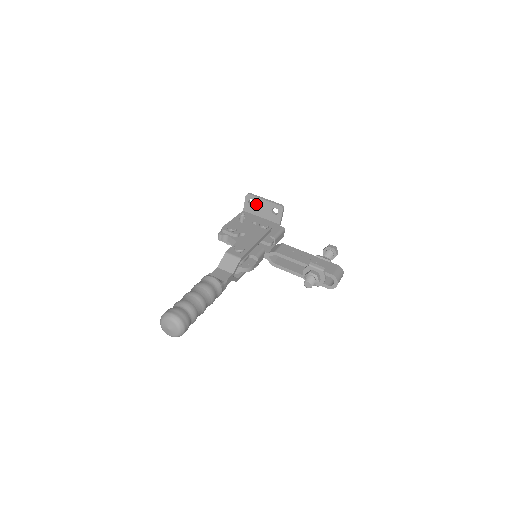
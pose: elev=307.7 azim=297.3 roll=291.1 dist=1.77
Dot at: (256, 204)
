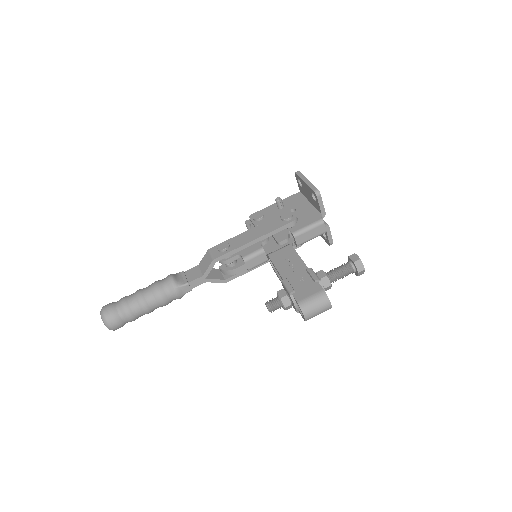
Dot at: (302, 185)
